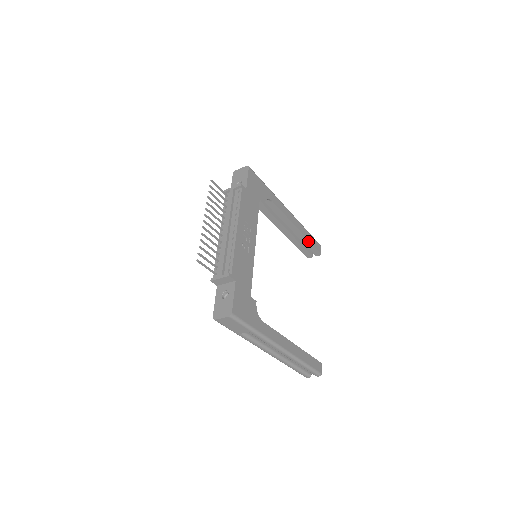
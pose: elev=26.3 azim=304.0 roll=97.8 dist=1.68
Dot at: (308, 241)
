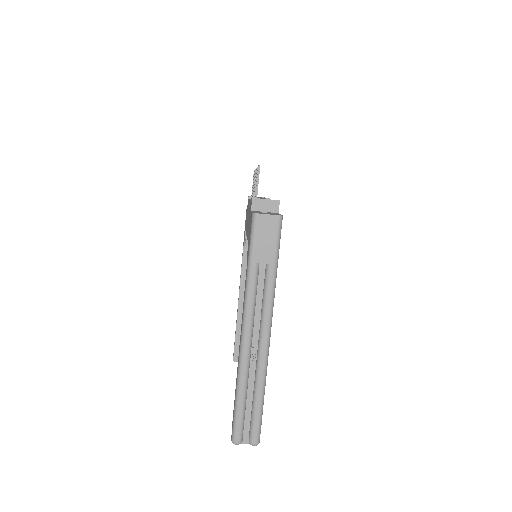
Dot at: occluded
